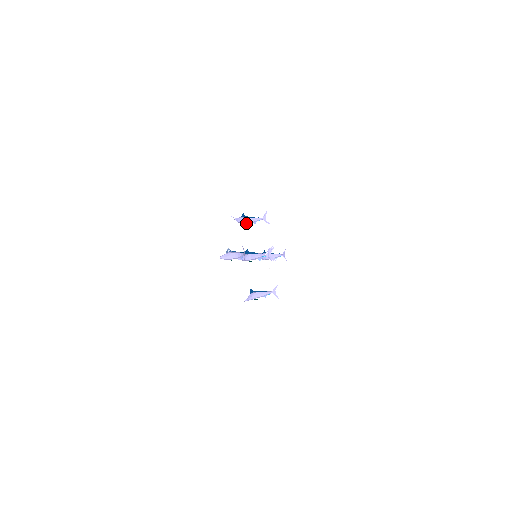
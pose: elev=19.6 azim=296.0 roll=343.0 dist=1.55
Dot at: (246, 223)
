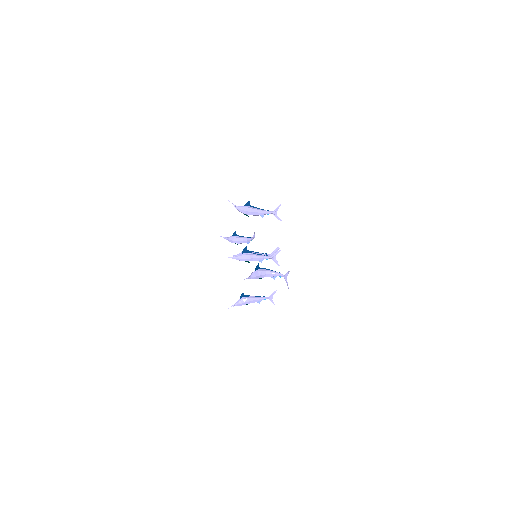
Dot at: occluded
